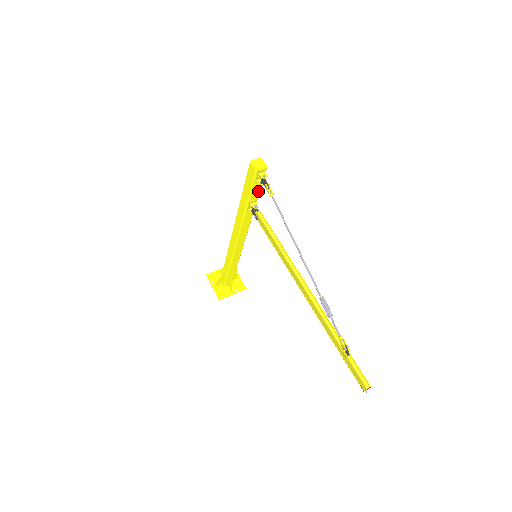
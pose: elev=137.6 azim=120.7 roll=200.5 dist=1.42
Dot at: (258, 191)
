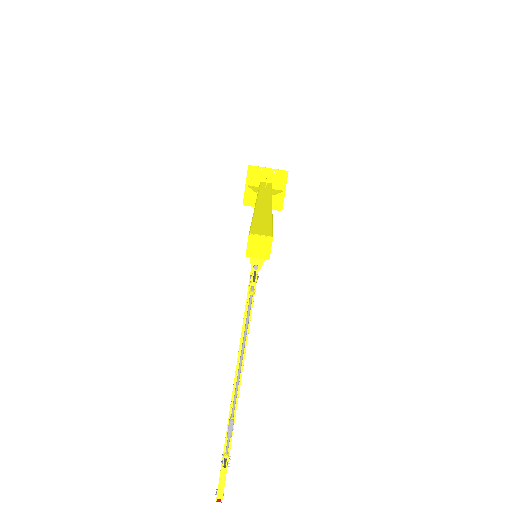
Dot at: occluded
